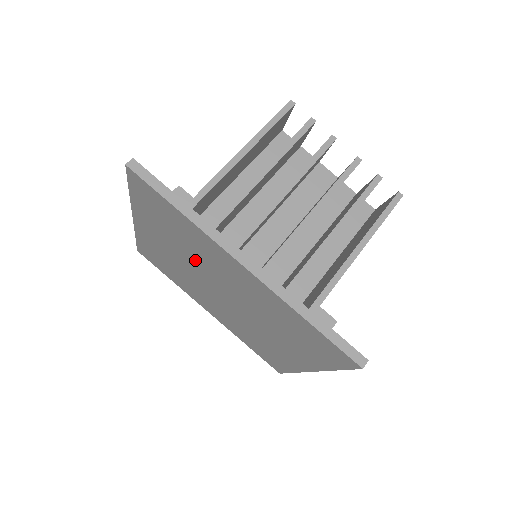
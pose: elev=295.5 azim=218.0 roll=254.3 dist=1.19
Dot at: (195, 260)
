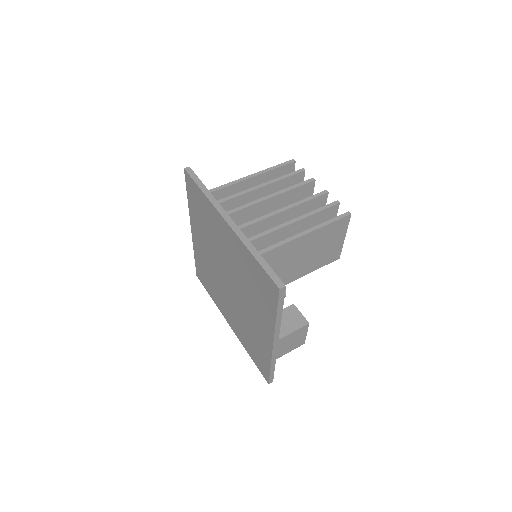
Dot at: (214, 245)
